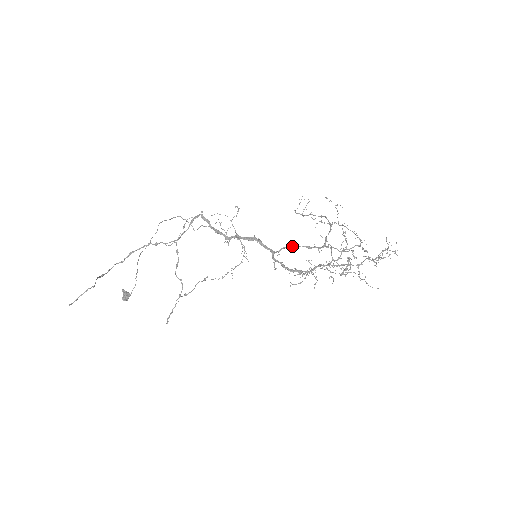
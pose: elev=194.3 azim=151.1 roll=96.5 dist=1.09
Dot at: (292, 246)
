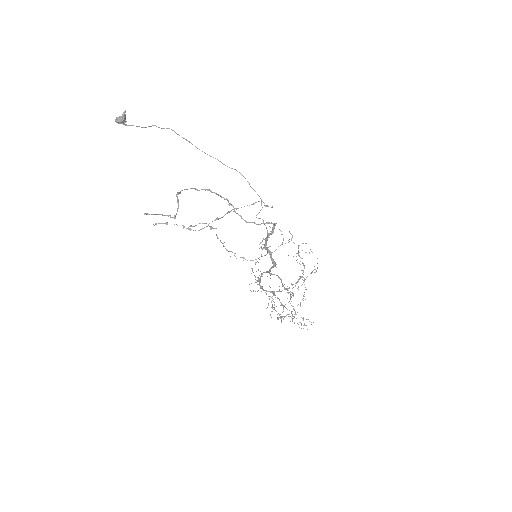
Dot at: (279, 277)
